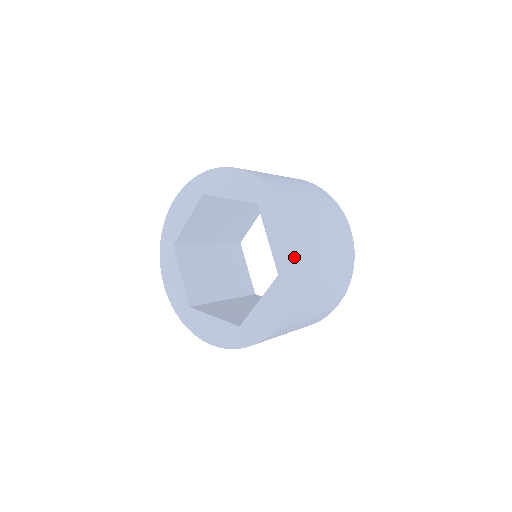
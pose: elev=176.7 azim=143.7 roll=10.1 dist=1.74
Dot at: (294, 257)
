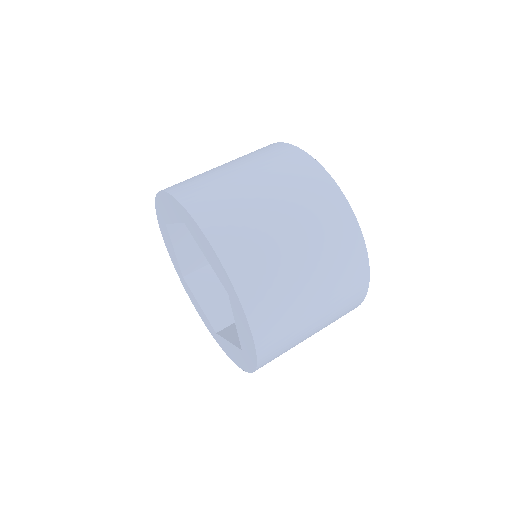
Dot at: (224, 273)
